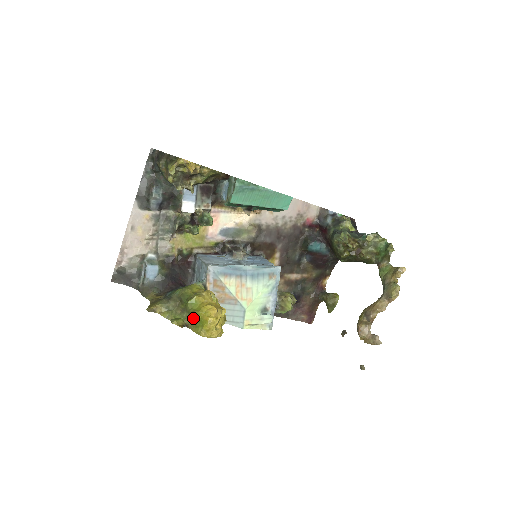
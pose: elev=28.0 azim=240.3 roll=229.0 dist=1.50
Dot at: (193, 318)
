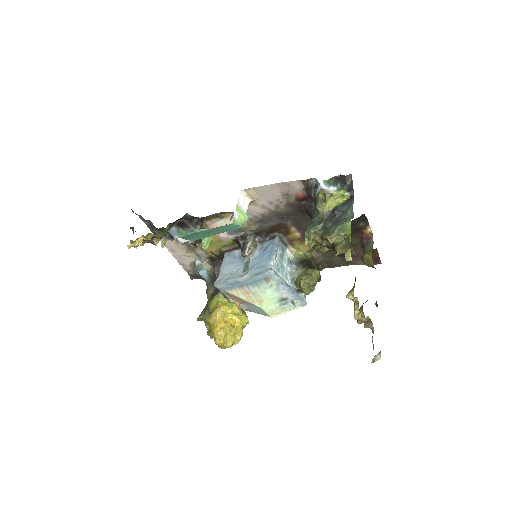
Dot at: (212, 335)
